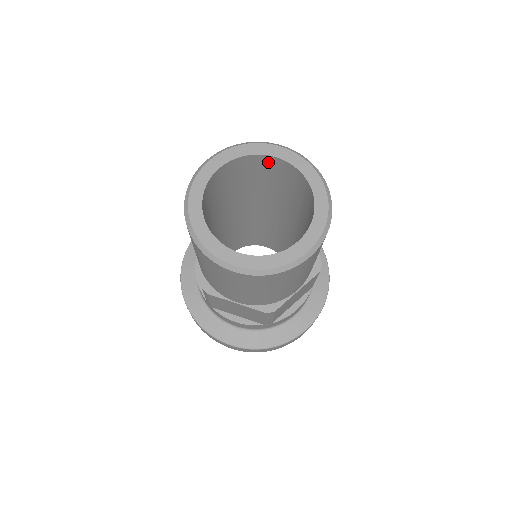
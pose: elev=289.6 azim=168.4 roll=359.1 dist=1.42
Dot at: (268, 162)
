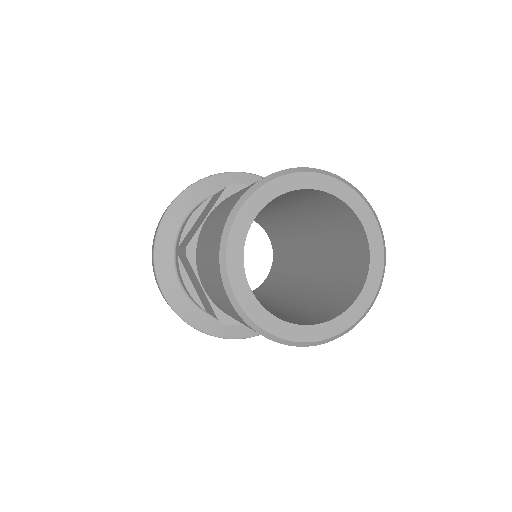
Dot at: (299, 191)
